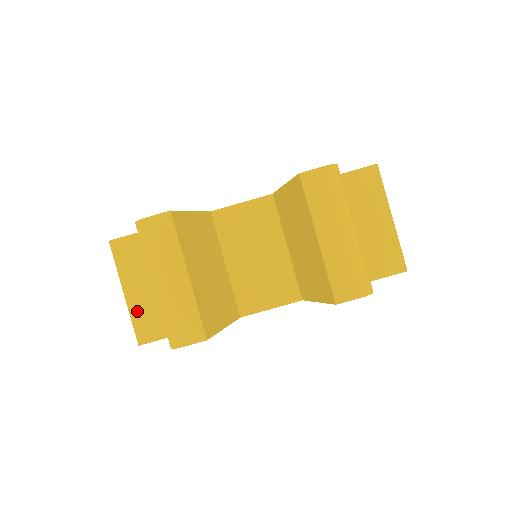
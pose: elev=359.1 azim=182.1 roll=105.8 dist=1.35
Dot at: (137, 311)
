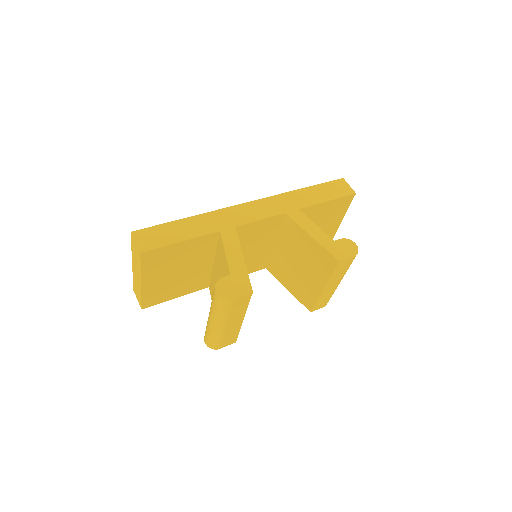
Dot at: (148, 292)
